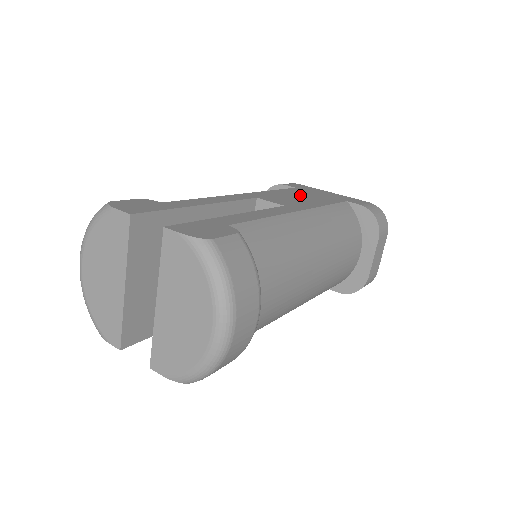
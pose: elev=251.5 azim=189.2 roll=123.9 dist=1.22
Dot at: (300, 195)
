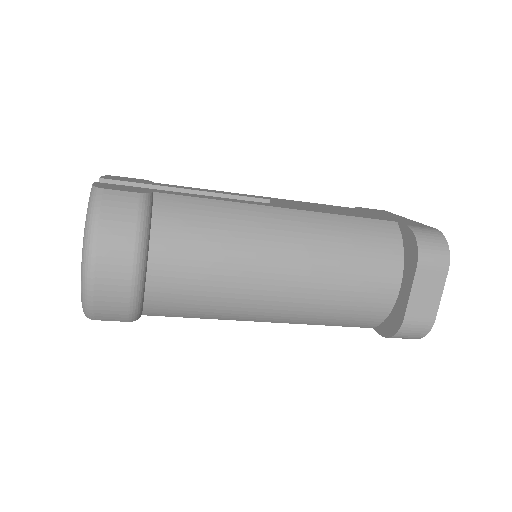
Dot at: (341, 209)
